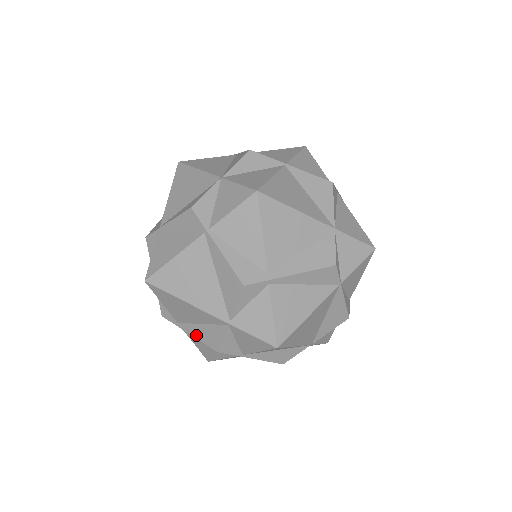
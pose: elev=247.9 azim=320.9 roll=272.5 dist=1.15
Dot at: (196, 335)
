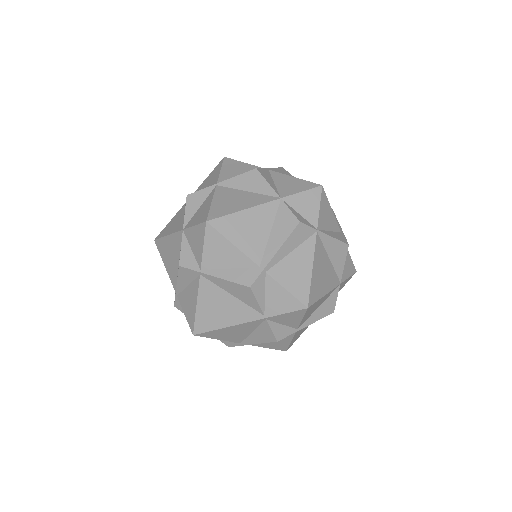
Dot at: (256, 342)
